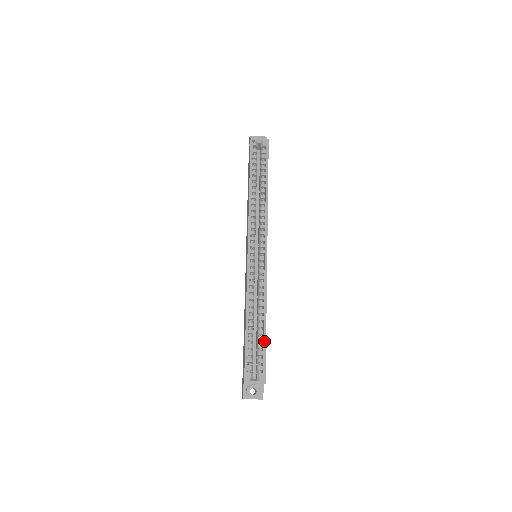
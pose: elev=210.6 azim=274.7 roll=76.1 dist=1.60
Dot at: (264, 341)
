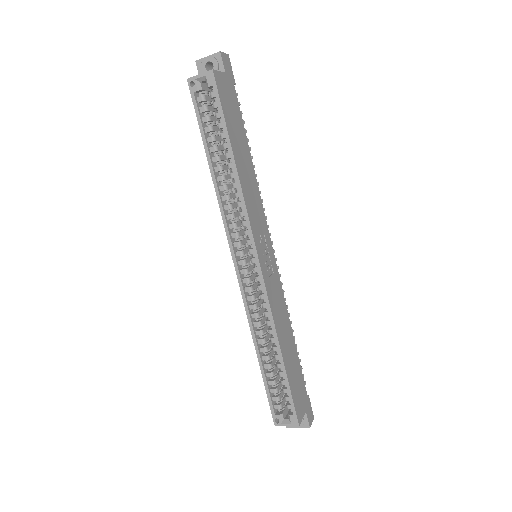
Dot at: (285, 378)
